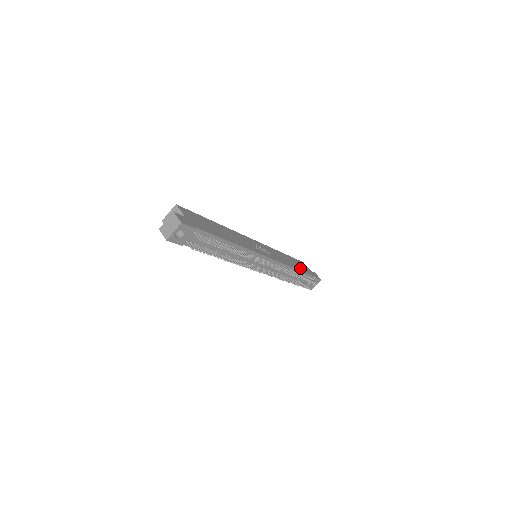
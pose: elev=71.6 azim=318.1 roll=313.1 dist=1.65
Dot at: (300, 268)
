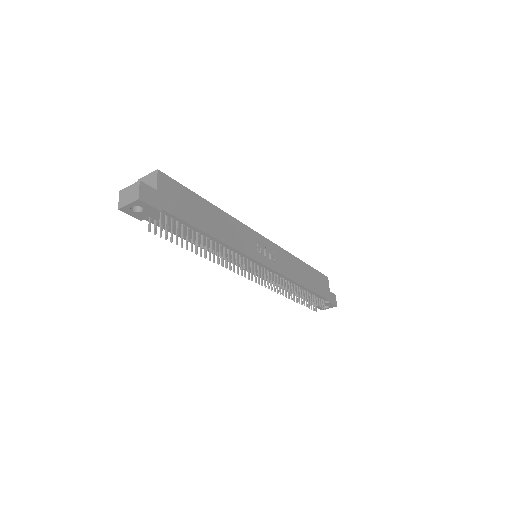
Dot at: (313, 286)
